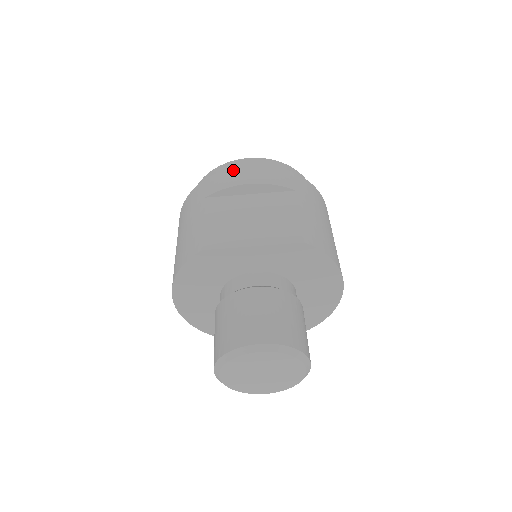
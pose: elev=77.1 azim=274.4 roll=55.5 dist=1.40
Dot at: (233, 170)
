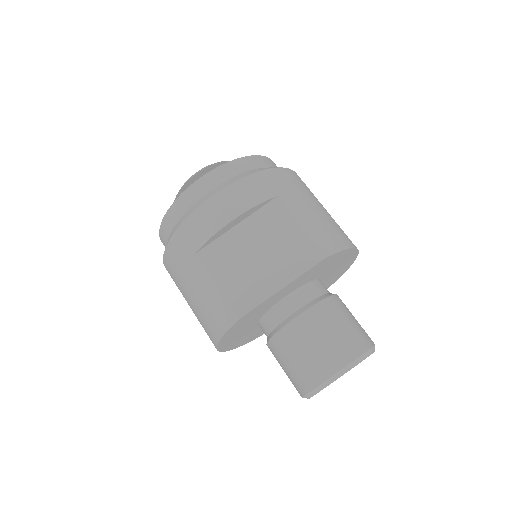
Dot at: (204, 209)
